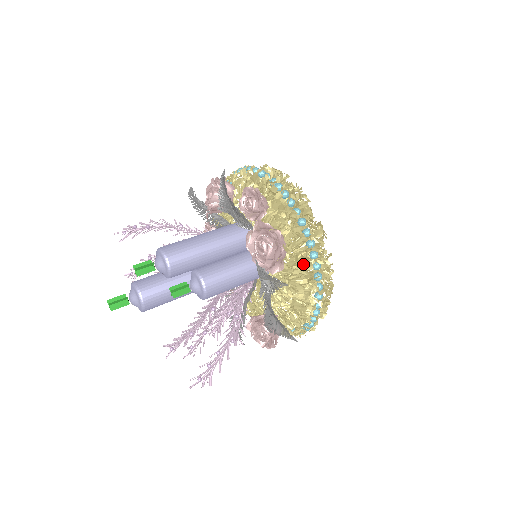
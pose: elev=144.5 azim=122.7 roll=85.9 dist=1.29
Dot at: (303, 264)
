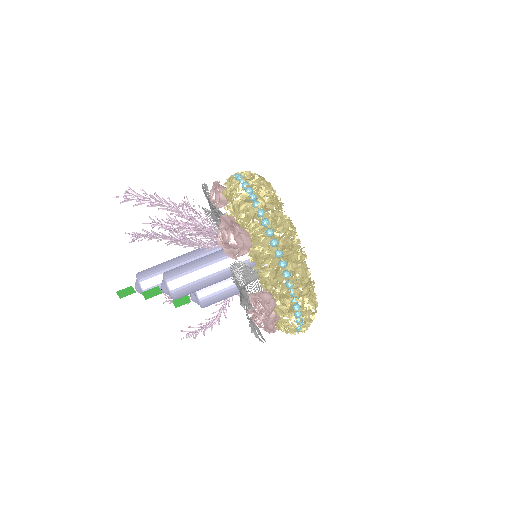
Dot at: occluded
